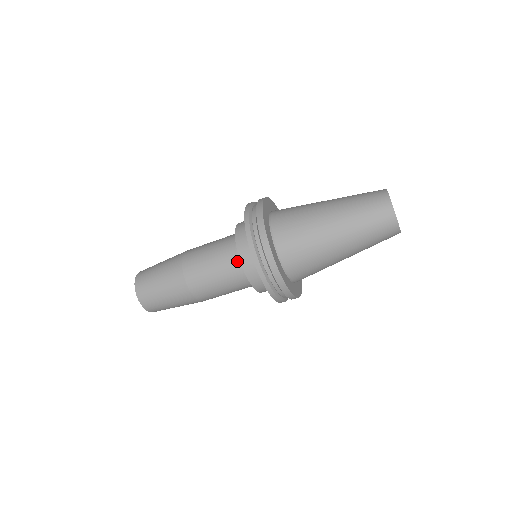
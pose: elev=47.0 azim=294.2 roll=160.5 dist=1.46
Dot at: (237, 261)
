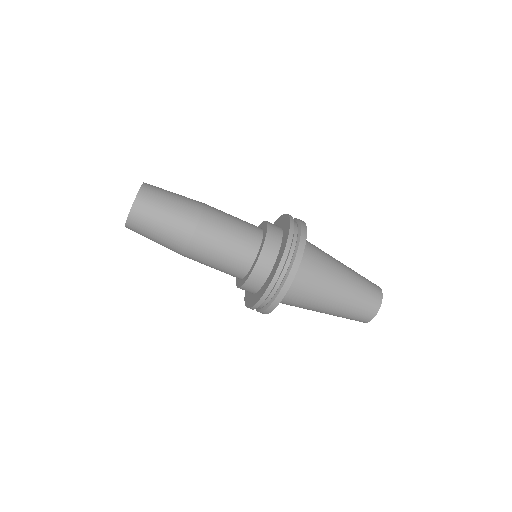
Dot at: (246, 266)
